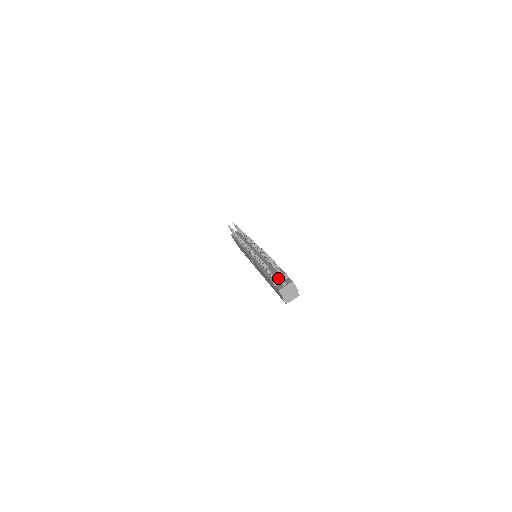
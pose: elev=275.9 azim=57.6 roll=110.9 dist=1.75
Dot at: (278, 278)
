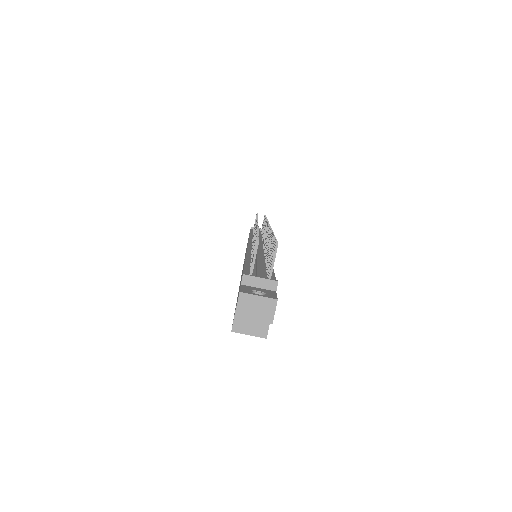
Dot at: (258, 276)
